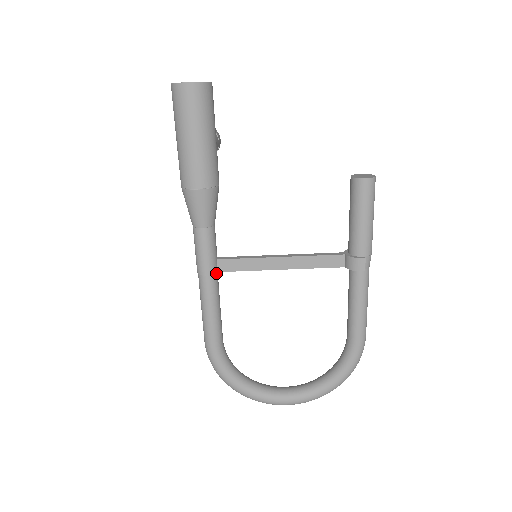
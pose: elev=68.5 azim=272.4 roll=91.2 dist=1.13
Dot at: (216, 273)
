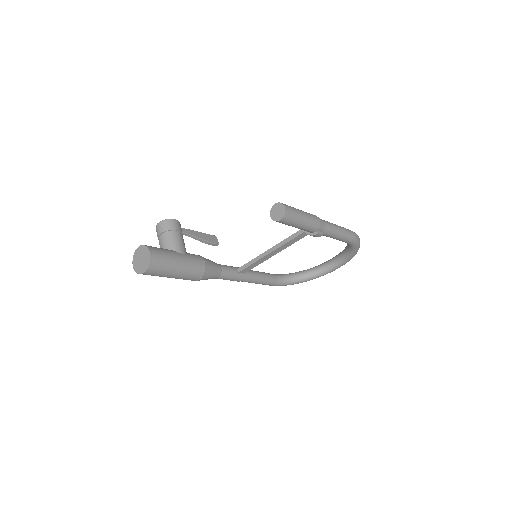
Dot at: (244, 275)
